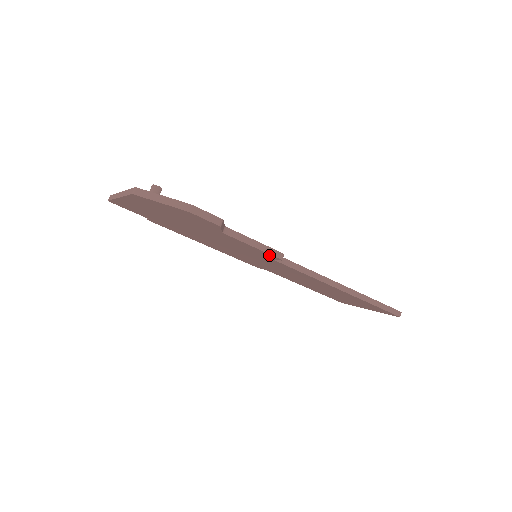
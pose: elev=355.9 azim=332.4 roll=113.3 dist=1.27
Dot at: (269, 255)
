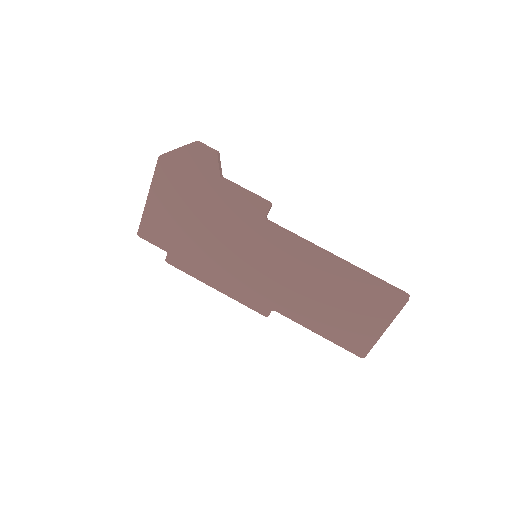
Dot at: (260, 205)
